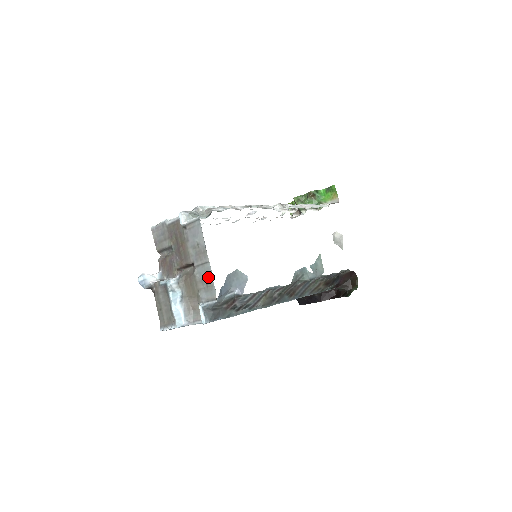
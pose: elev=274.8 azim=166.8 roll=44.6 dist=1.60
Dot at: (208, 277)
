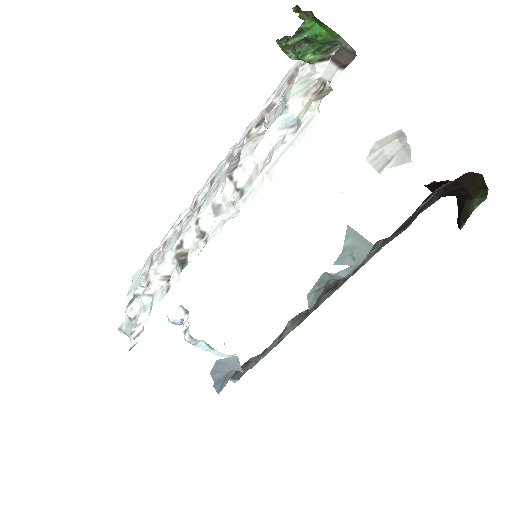
Dot at: occluded
